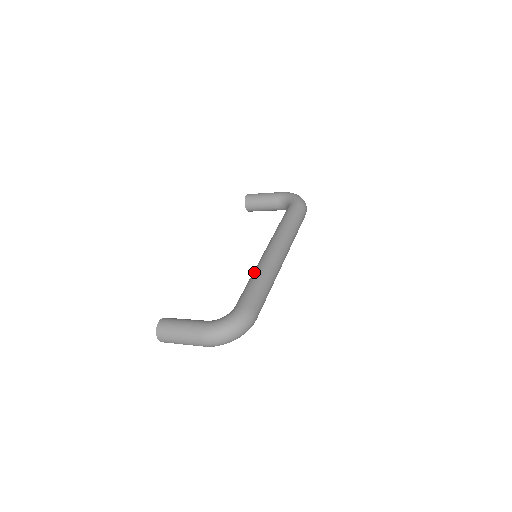
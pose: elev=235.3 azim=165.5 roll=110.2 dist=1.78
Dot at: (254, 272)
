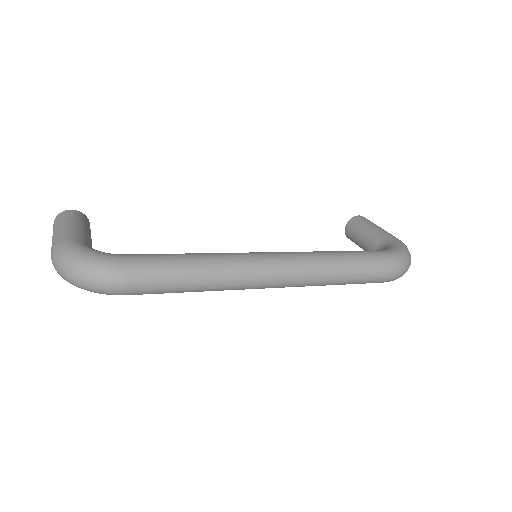
Dot at: occluded
